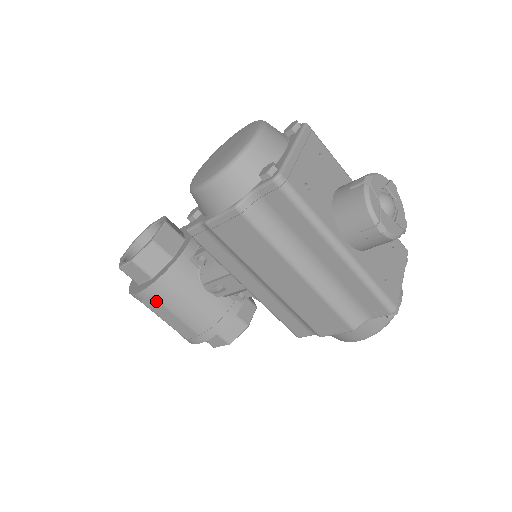
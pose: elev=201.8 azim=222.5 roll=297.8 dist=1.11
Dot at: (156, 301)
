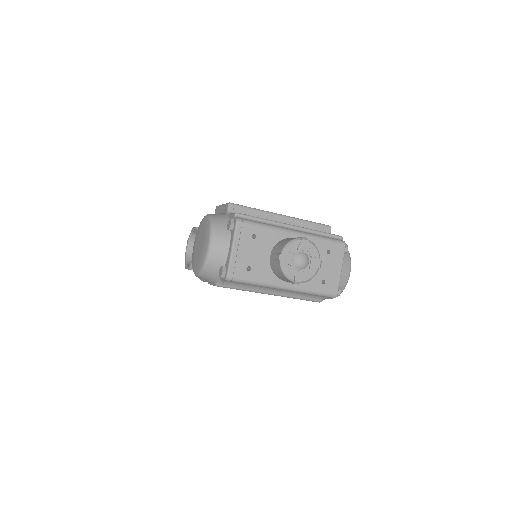
Dot at: occluded
